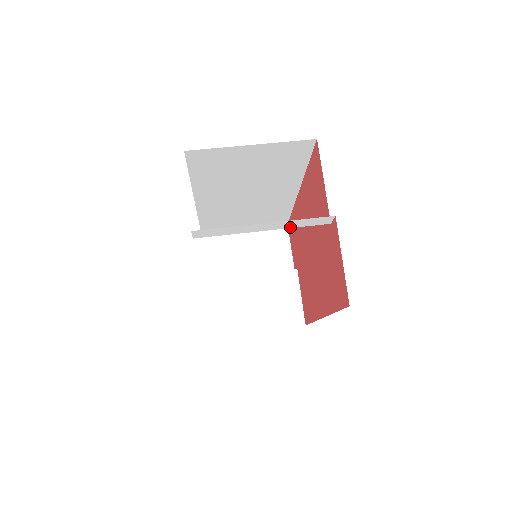
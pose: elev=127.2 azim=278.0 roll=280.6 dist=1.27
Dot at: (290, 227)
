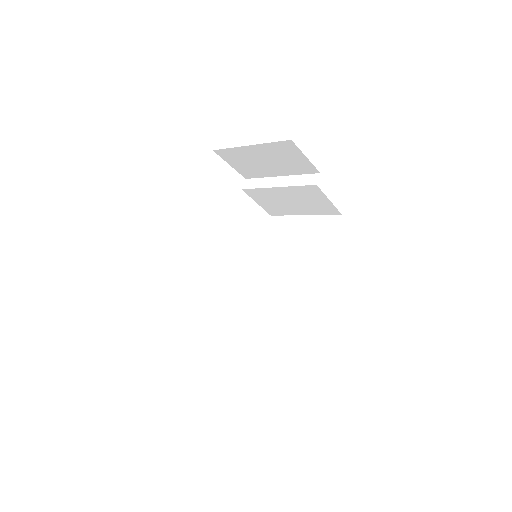
Dot at: (292, 185)
